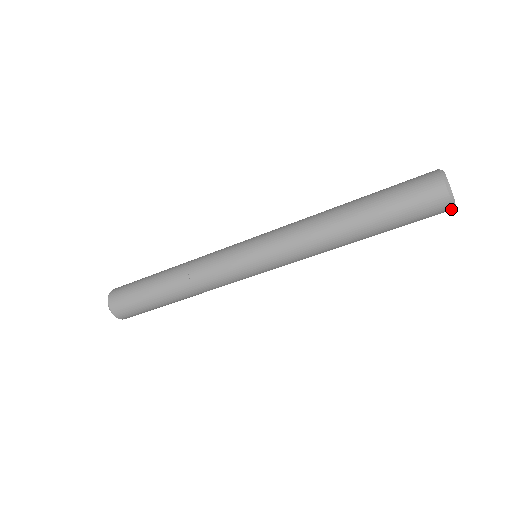
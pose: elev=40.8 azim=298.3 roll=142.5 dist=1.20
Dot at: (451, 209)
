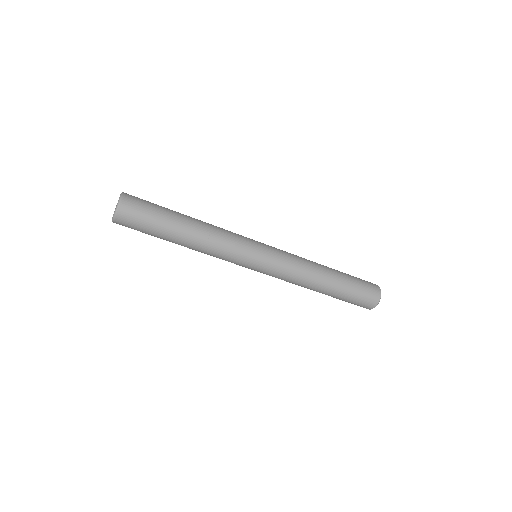
Dot at: (377, 303)
